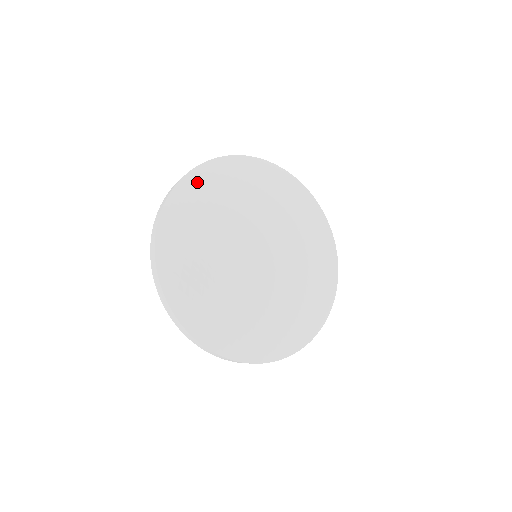
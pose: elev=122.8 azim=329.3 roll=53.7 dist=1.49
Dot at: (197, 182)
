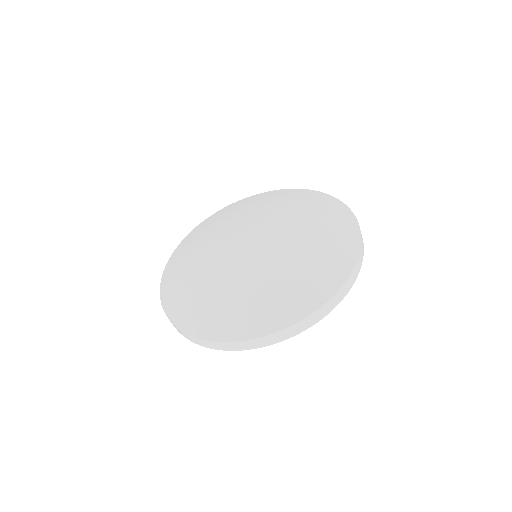
Dot at: (169, 286)
